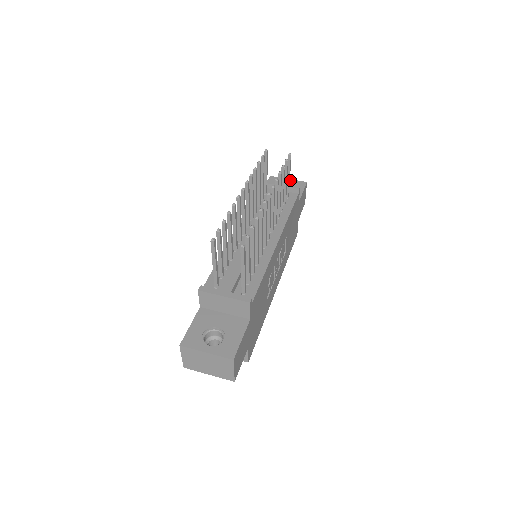
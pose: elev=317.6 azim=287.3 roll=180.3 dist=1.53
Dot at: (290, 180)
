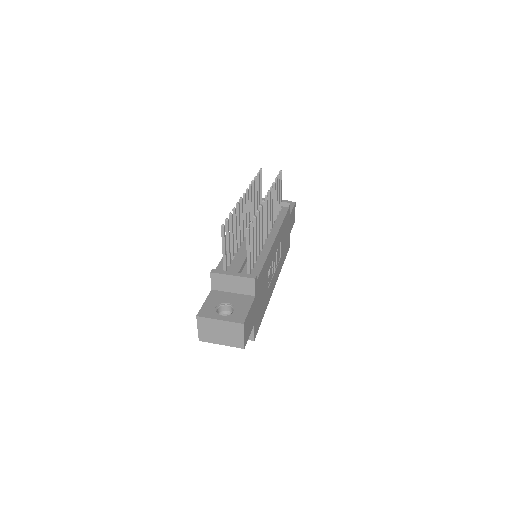
Dot at: occluded
